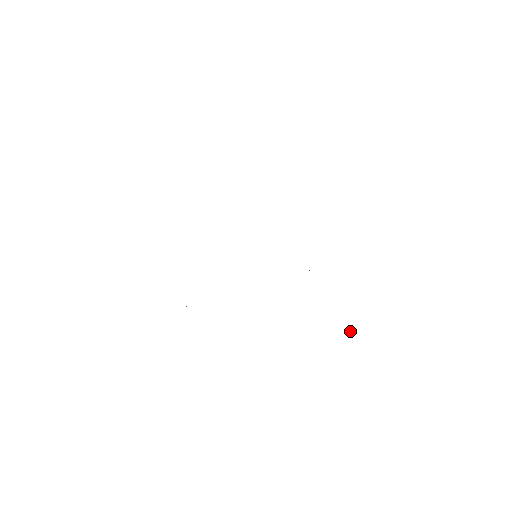
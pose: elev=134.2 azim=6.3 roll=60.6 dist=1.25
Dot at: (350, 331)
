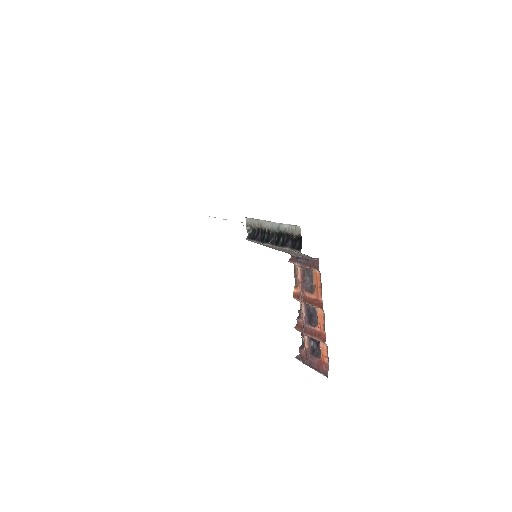
Dot at: (323, 310)
